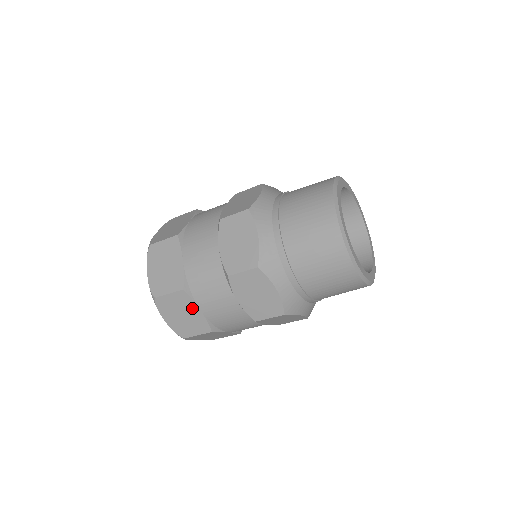
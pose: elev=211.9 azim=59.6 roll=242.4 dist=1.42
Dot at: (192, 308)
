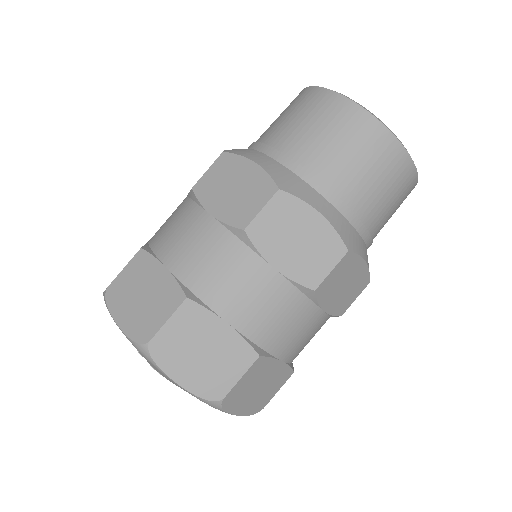
Dot at: (212, 327)
